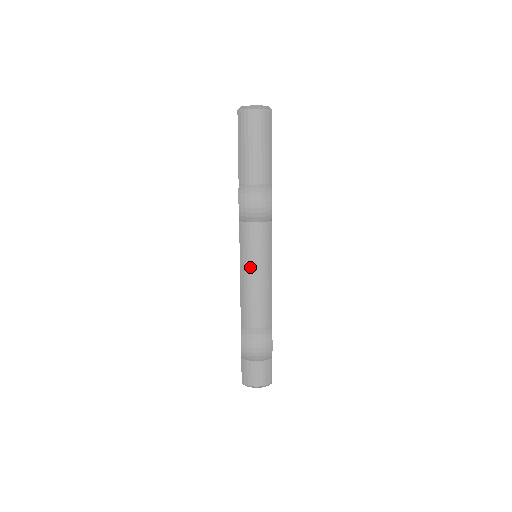
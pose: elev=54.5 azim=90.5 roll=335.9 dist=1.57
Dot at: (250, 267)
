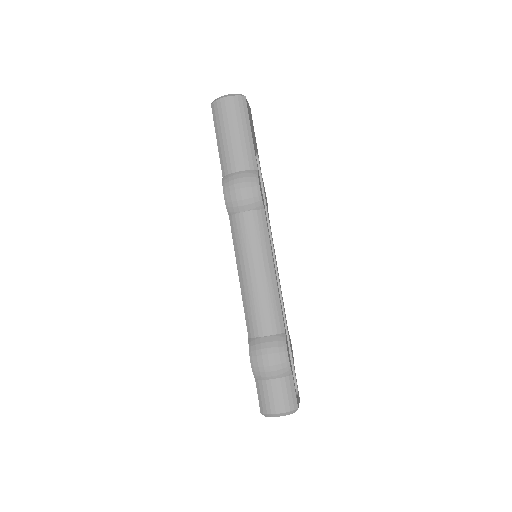
Dot at: (247, 263)
